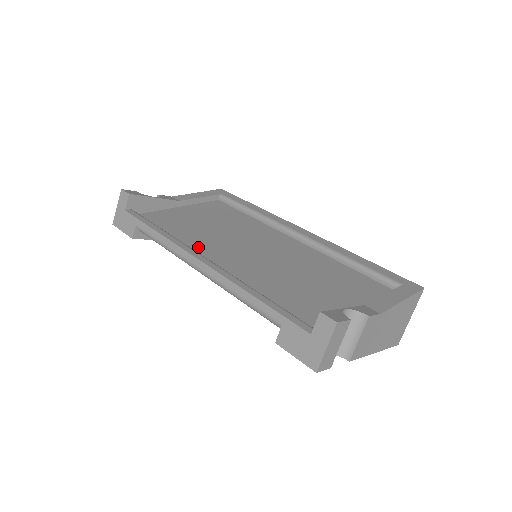
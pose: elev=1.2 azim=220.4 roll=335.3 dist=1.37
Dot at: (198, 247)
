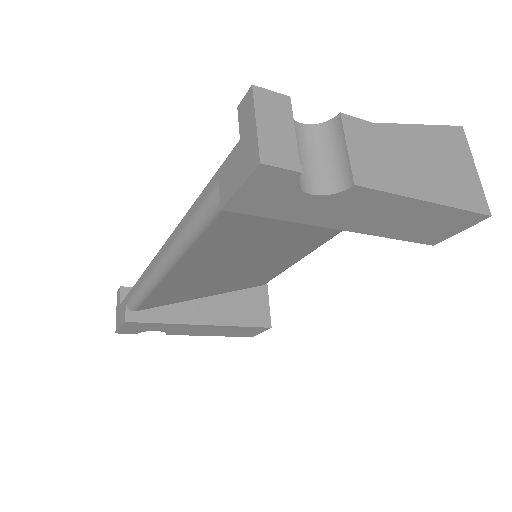
Dot at: occluded
